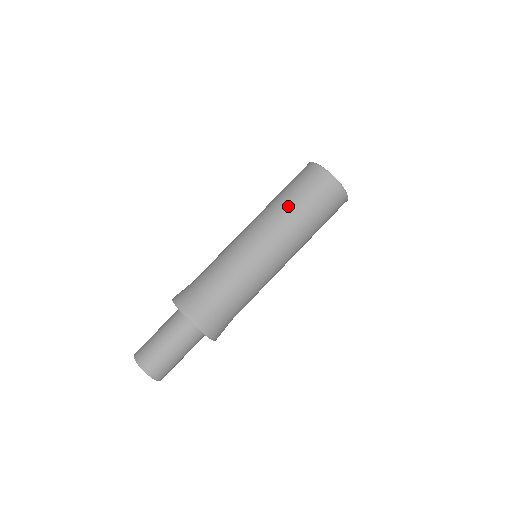
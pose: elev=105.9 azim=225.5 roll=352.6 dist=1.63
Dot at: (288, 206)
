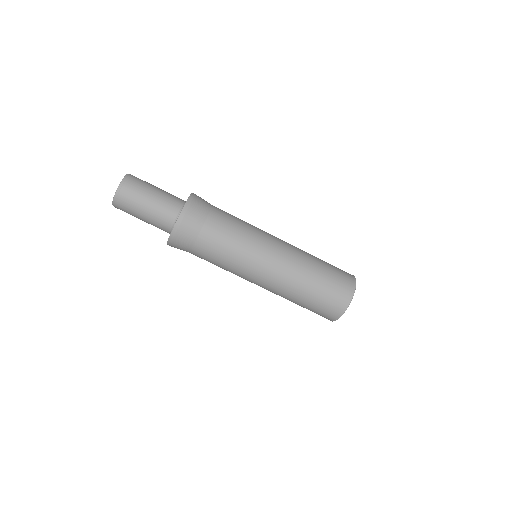
Dot at: (314, 257)
